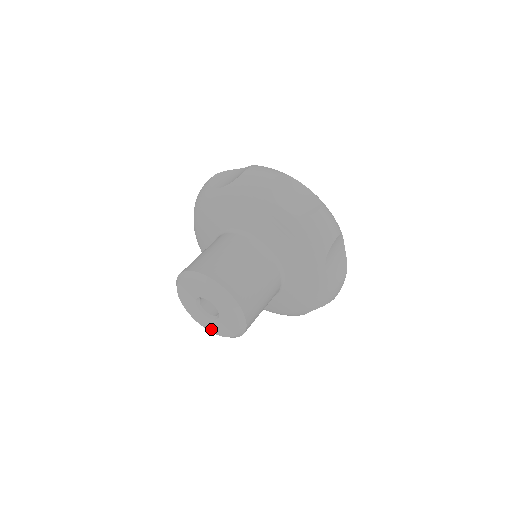
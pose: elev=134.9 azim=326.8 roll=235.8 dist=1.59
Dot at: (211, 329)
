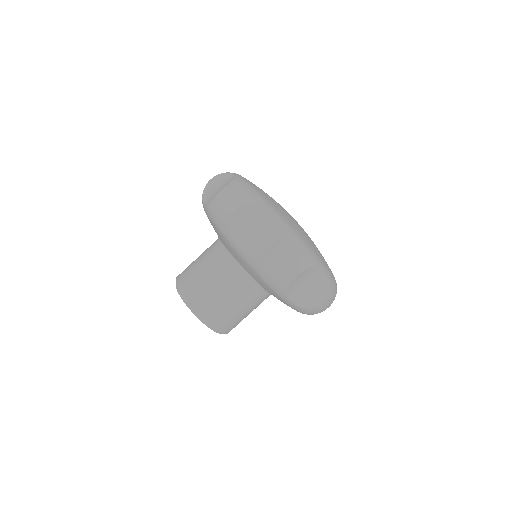
Dot at: occluded
